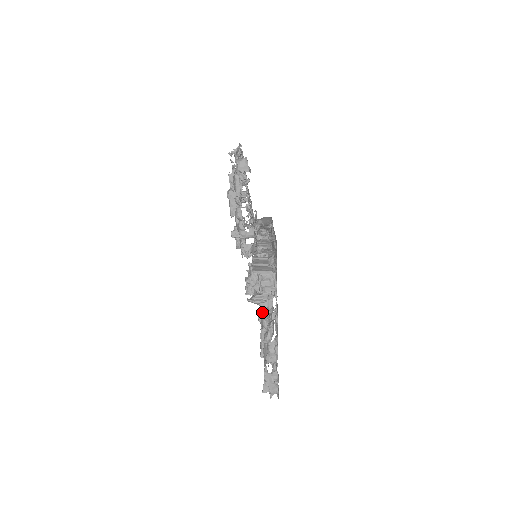
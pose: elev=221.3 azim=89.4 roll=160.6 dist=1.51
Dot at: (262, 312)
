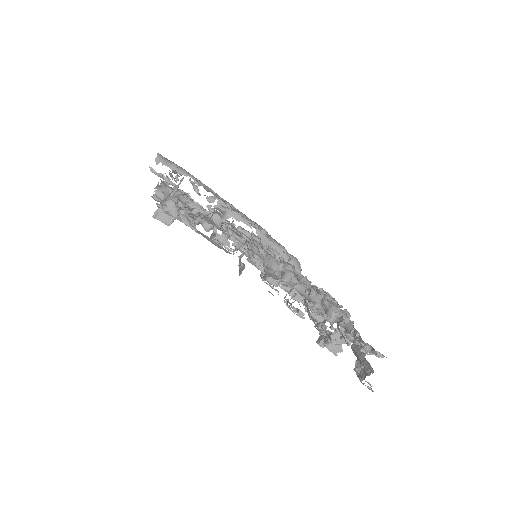
Dot at: occluded
